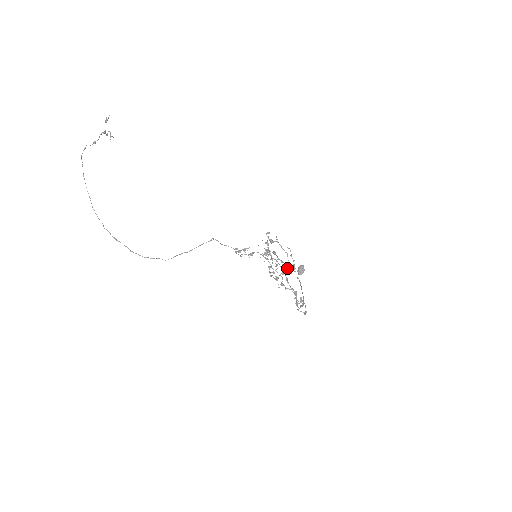
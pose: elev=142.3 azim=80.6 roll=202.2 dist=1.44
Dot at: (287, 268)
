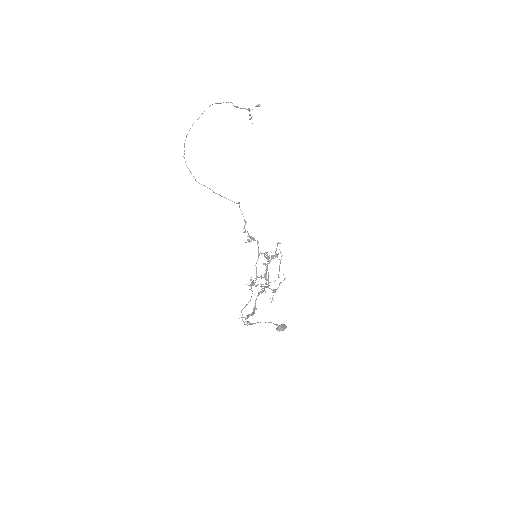
Dot at: occluded
